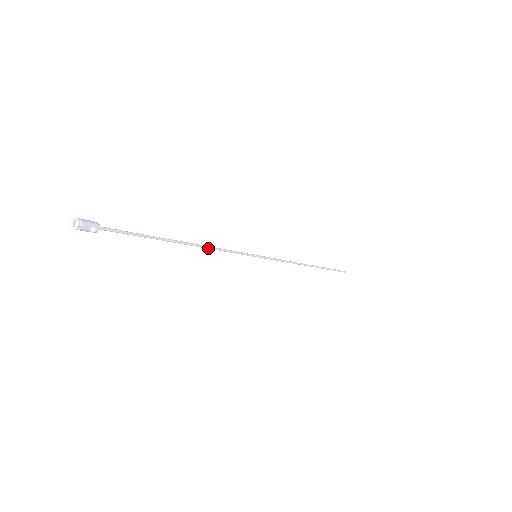
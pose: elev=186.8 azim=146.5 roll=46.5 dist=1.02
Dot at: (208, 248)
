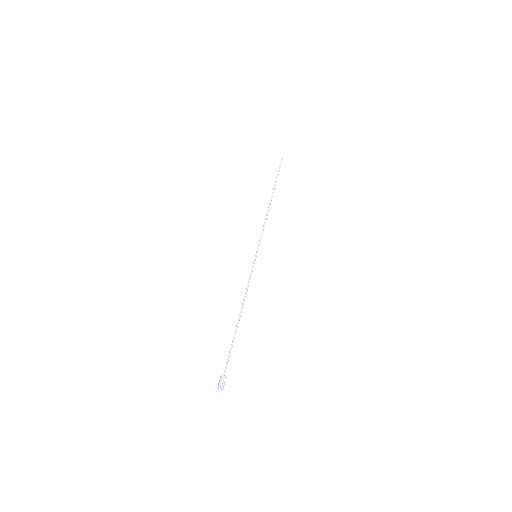
Dot at: occluded
